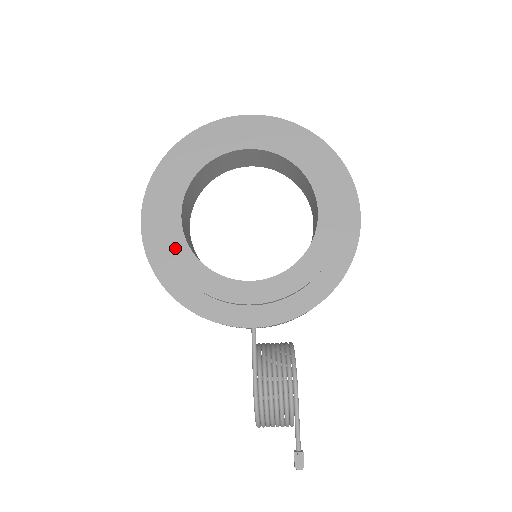
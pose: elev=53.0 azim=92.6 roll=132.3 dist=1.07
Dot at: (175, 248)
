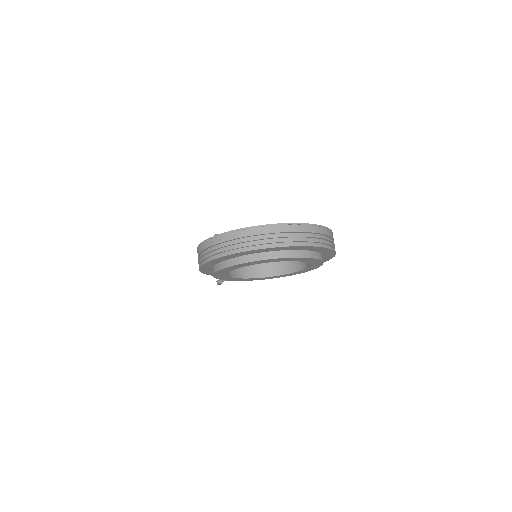
Dot at: occluded
